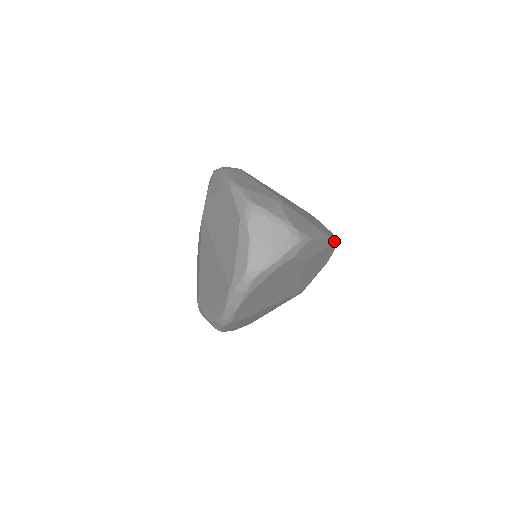
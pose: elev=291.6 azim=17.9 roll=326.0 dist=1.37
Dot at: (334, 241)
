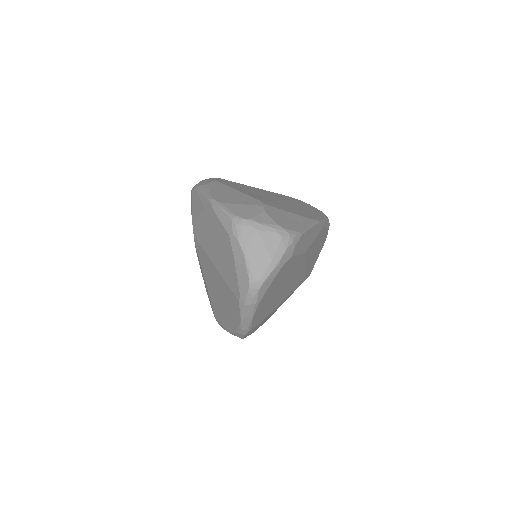
Dot at: (326, 221)
